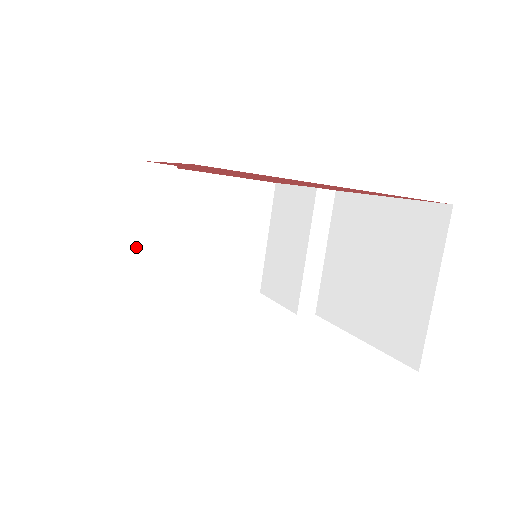
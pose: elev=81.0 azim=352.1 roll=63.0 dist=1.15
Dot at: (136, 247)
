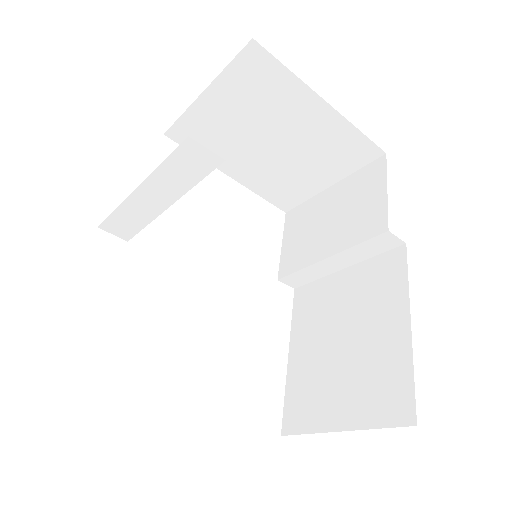
Dot at: (137, 188)
